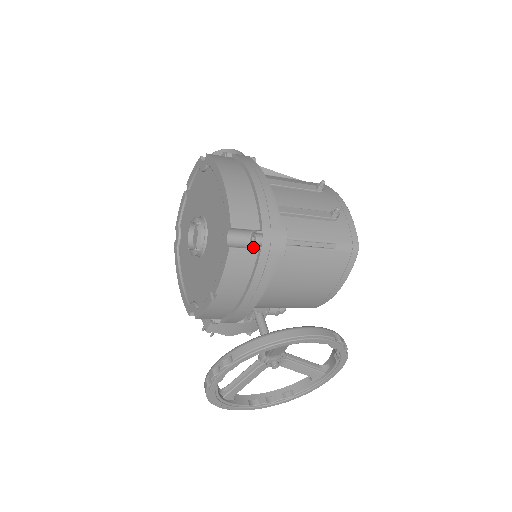
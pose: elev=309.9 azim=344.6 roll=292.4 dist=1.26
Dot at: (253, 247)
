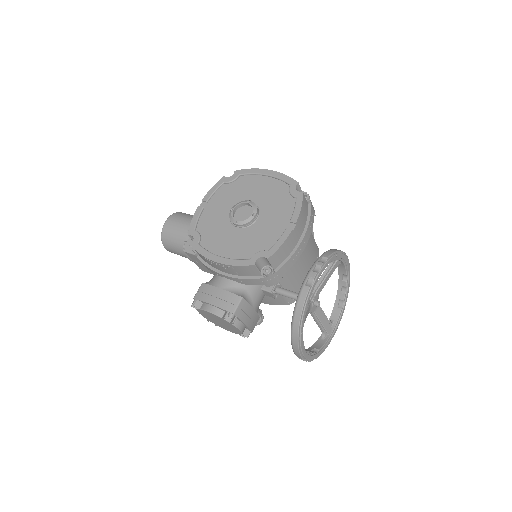
Dot at: (307, 200)
